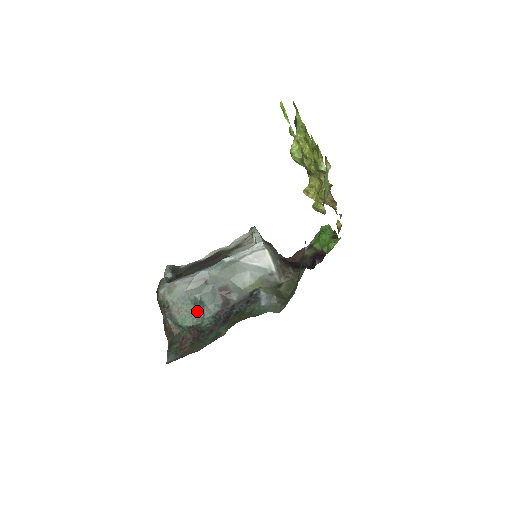
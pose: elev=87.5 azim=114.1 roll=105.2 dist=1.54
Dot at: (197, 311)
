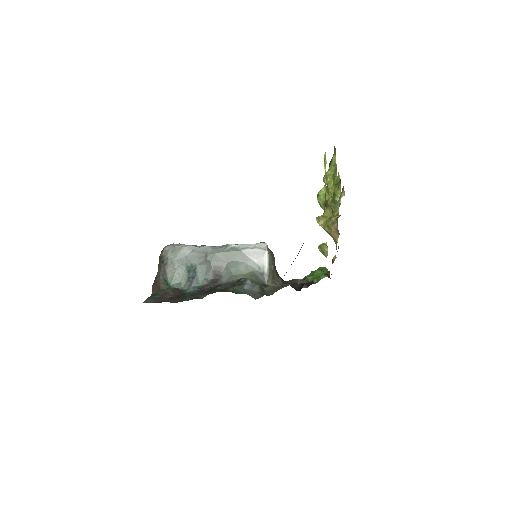
Dot at: (188, 278)
